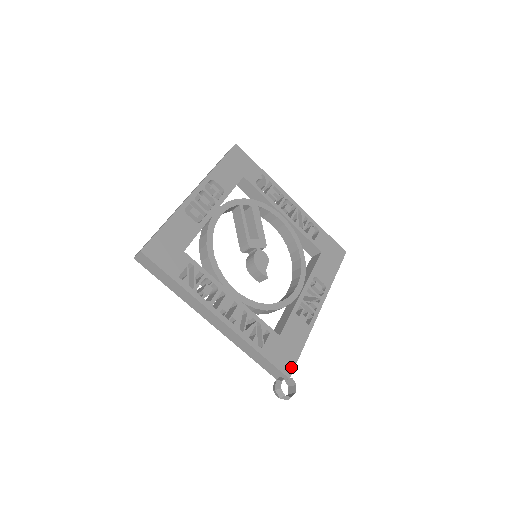
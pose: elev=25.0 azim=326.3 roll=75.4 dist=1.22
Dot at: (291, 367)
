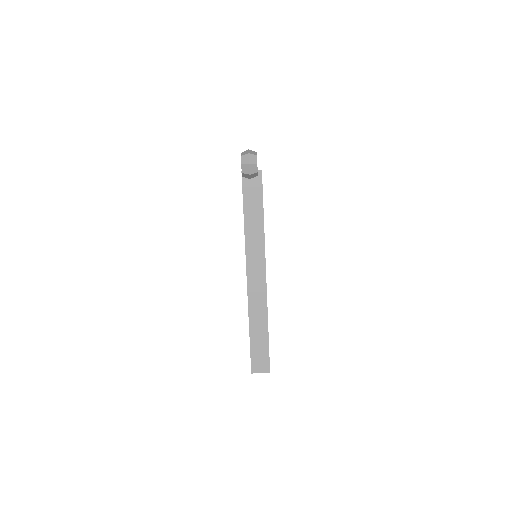
Dot at: occluded
